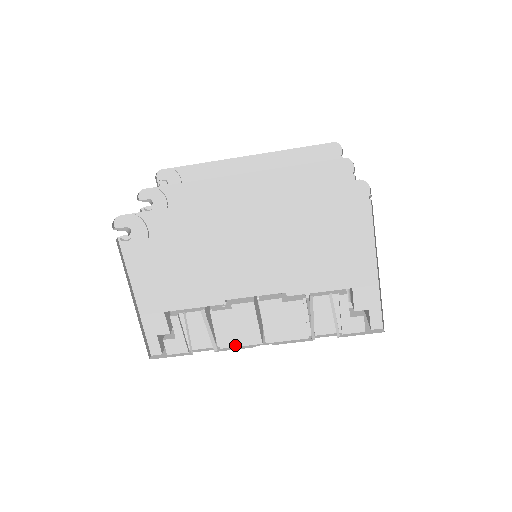
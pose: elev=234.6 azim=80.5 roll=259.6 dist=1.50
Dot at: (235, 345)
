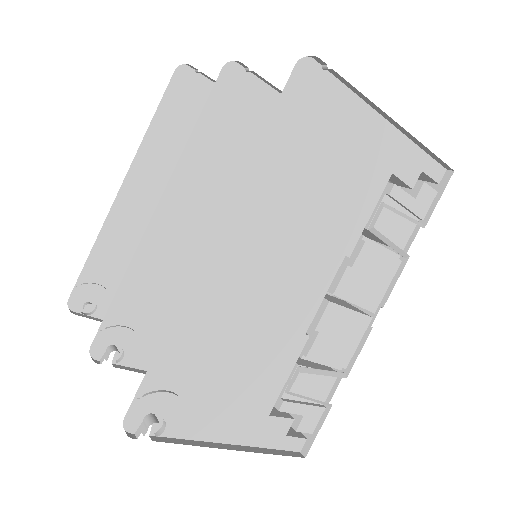
Dot at: (353, 350)
